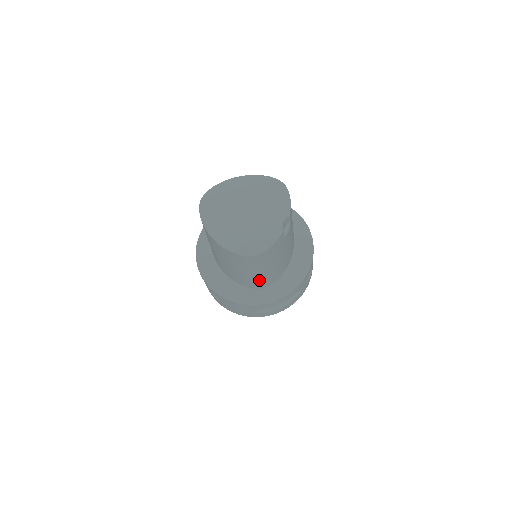
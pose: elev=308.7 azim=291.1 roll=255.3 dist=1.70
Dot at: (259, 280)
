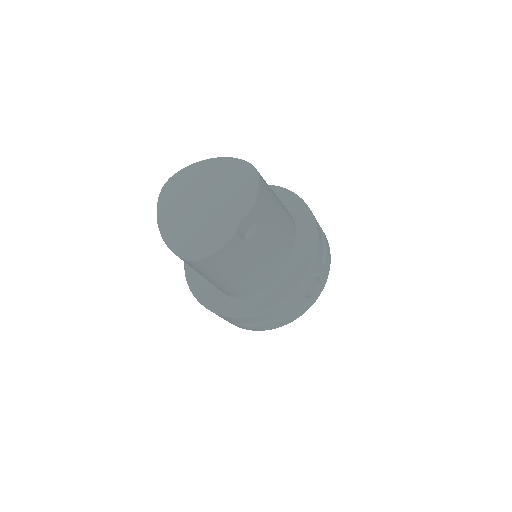
Dot at: (229, 289)
